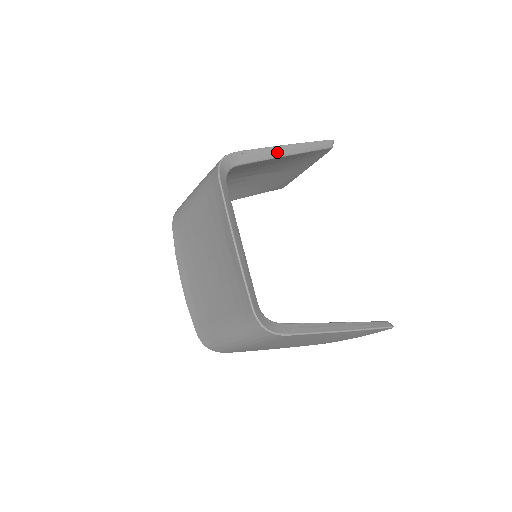
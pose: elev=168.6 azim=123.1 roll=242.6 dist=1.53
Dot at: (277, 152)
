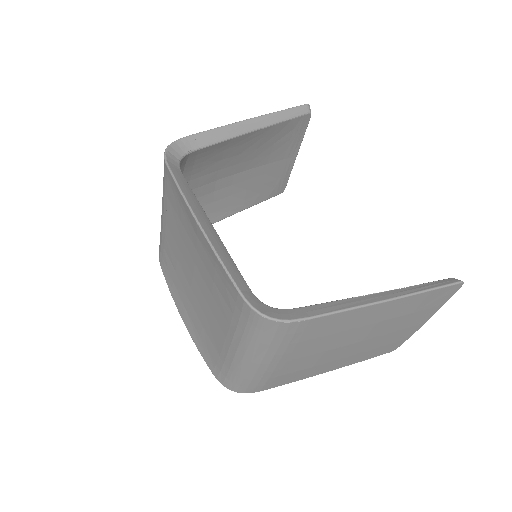
Dot at: (239, 128)
